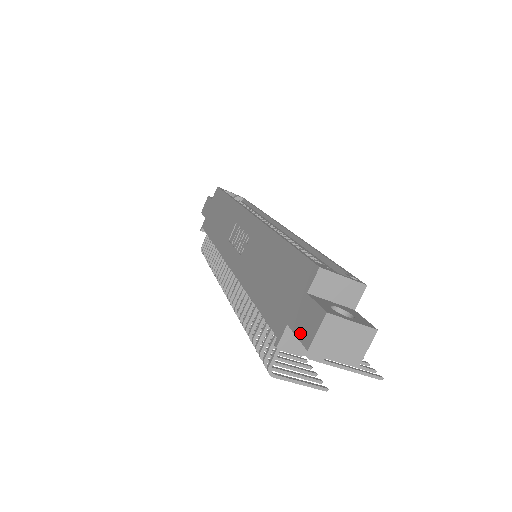
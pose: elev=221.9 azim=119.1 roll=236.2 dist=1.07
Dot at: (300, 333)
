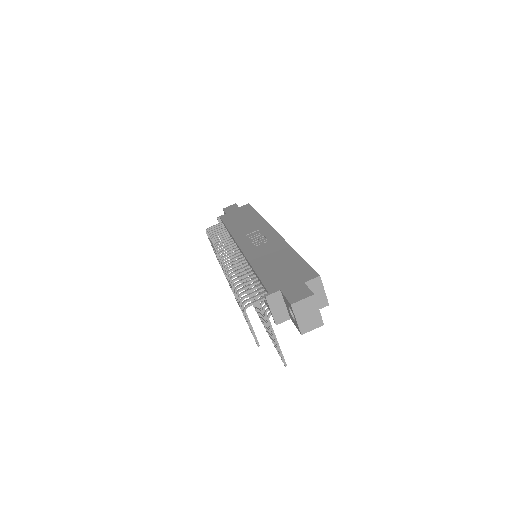
Dot at: (289, 296)
